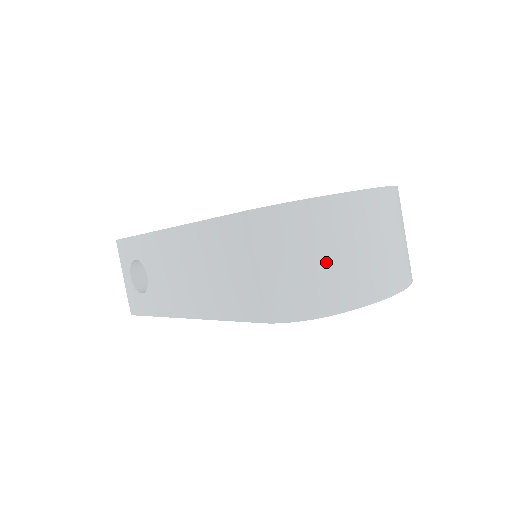
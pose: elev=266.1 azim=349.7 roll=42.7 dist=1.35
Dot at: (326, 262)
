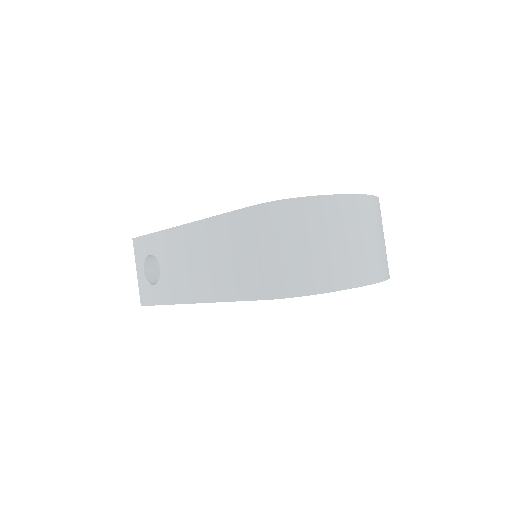
Dot at: (318, 249)
